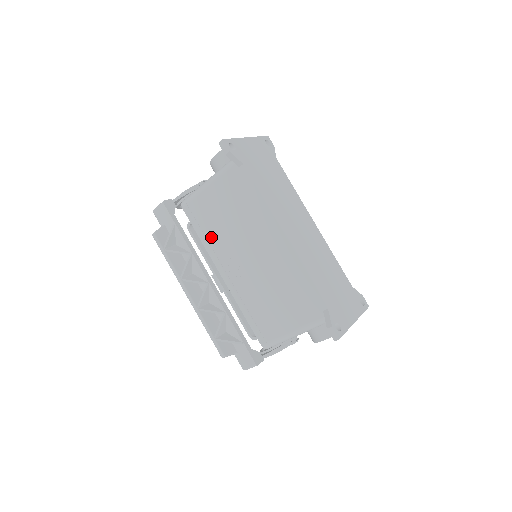
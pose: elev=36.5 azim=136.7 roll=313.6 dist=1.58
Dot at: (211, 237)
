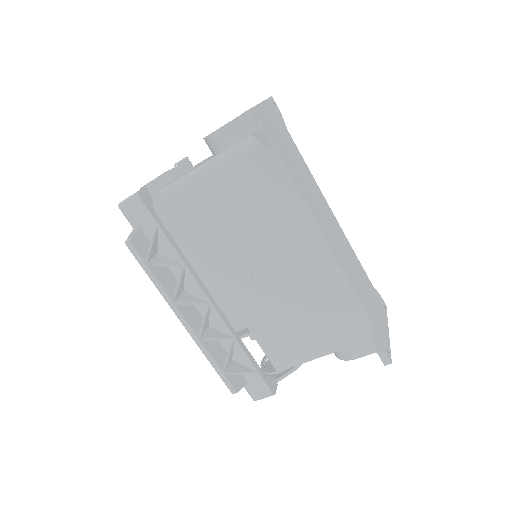
Dot at: (210, 241)
